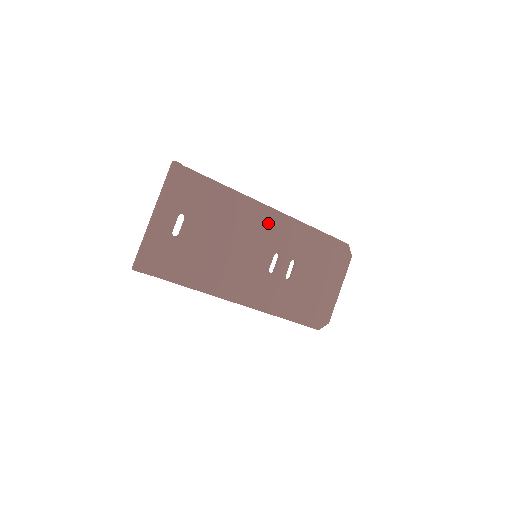
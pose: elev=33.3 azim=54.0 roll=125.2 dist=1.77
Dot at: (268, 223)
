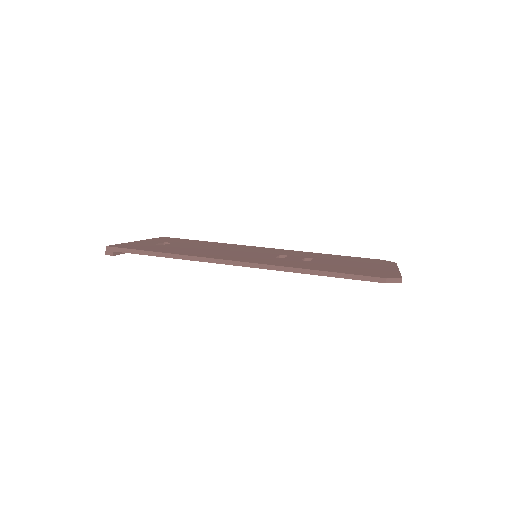
Dot at: occluded
